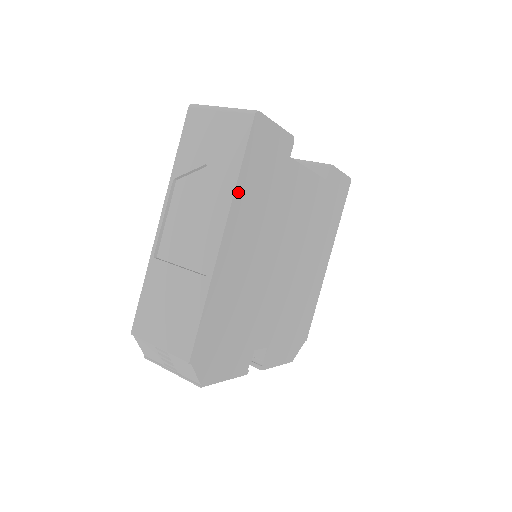
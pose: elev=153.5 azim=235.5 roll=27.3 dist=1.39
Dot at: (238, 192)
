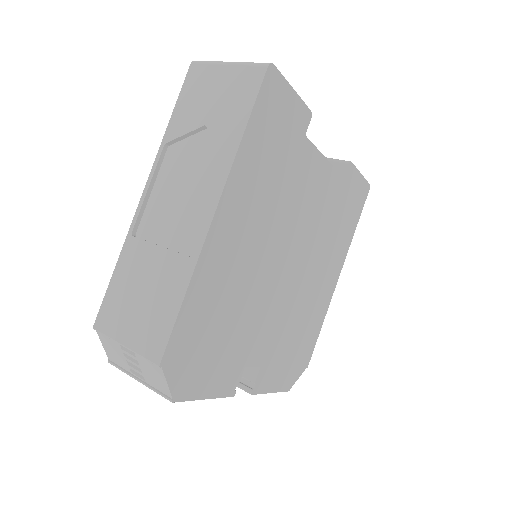
Dot at: (240, 158)
